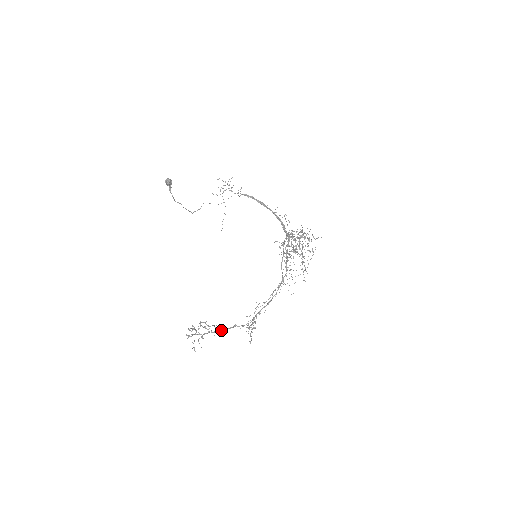
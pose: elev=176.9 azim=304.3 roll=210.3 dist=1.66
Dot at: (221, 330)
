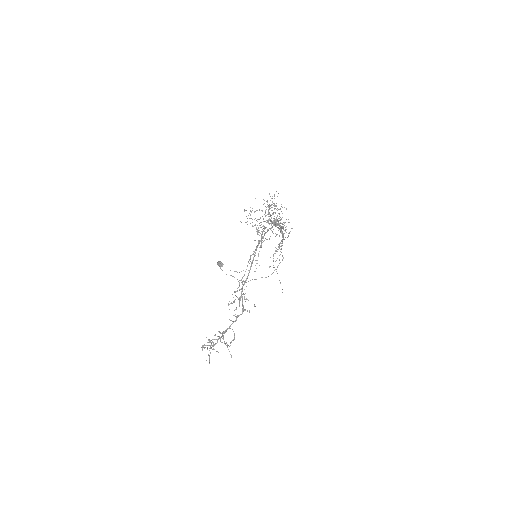
Dot at: (227, 328)
